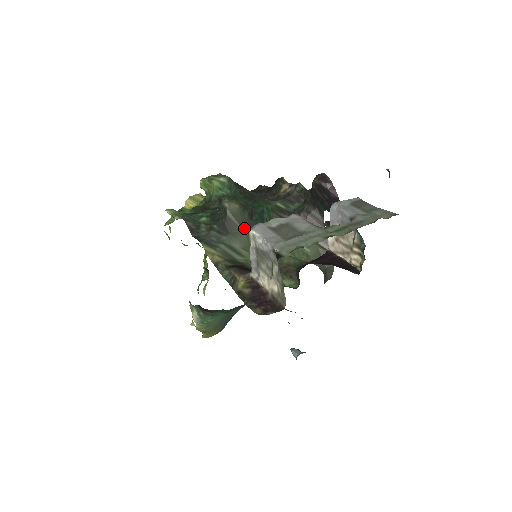
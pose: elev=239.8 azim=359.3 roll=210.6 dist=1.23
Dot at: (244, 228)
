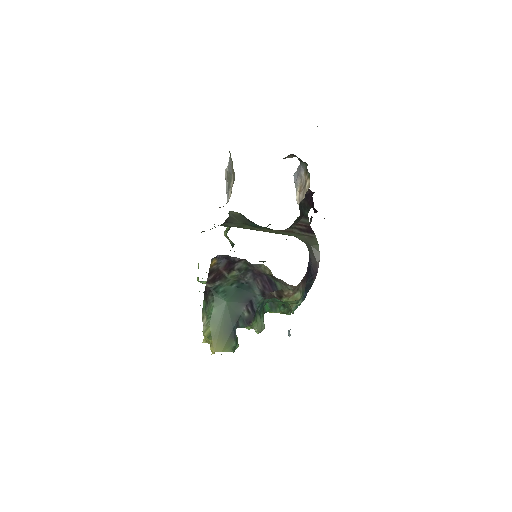
Dot at: (241, 222)
